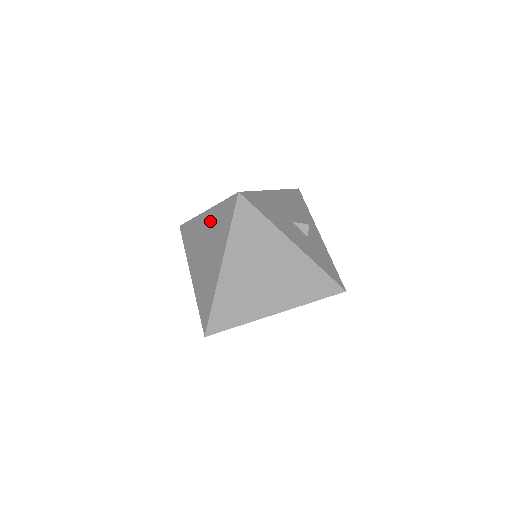
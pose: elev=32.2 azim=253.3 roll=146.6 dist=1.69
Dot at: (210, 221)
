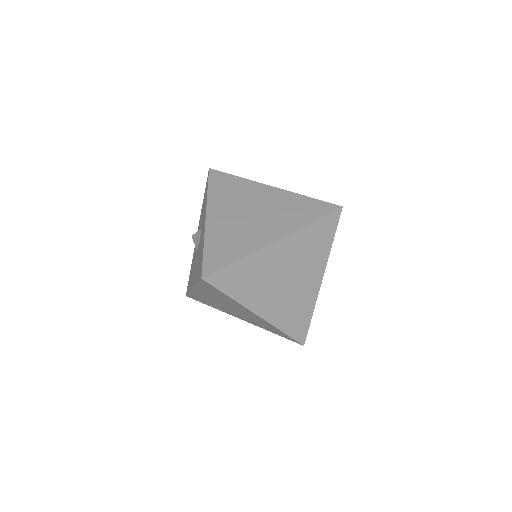
Dot at: (278, 198)
